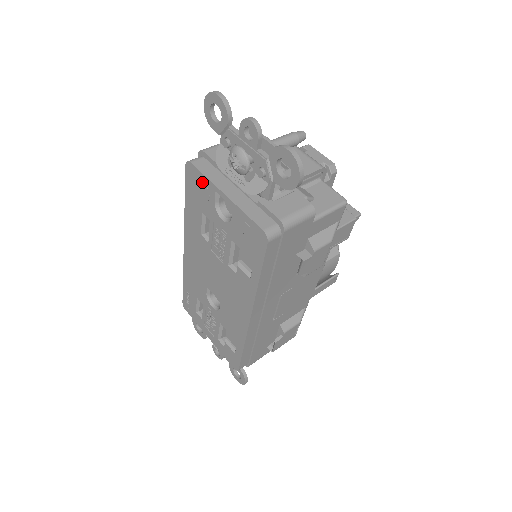
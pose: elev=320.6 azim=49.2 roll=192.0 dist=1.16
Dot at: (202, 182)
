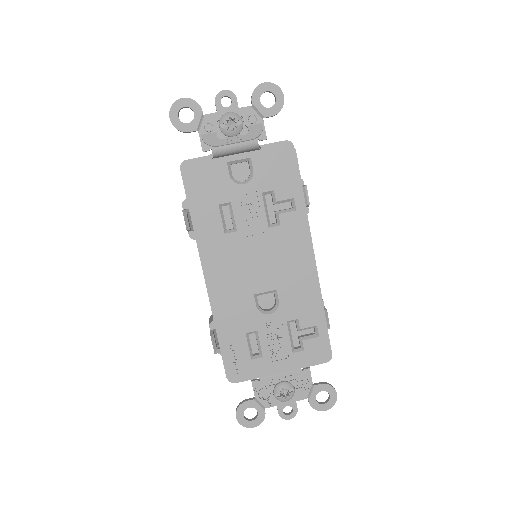
Dot at: (208, 170)
